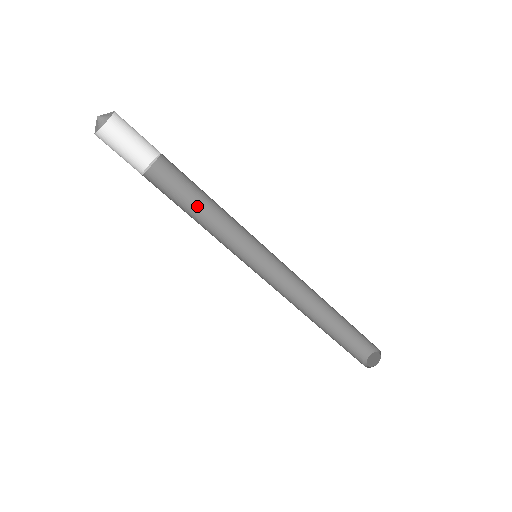
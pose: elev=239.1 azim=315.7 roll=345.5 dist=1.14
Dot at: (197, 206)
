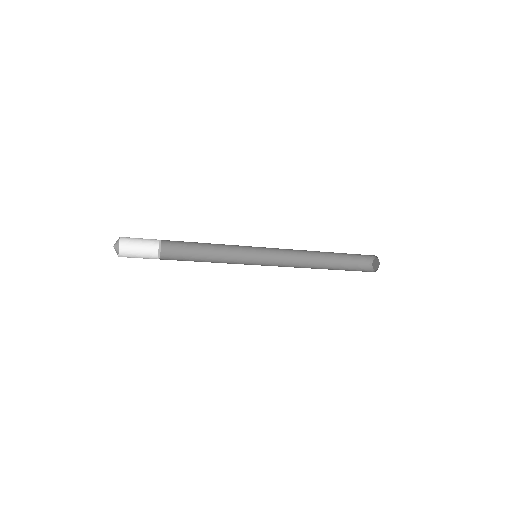
Dot at: (201, 253)
